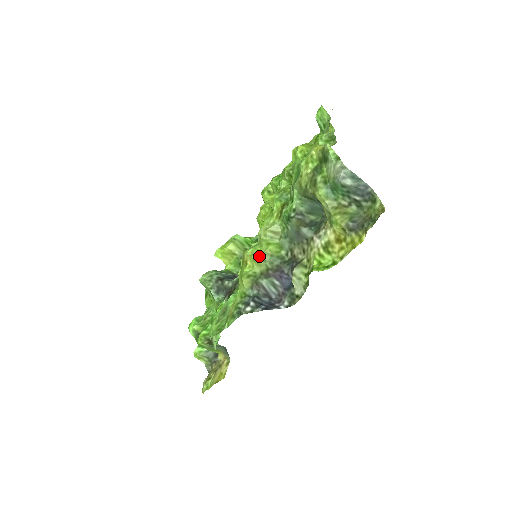
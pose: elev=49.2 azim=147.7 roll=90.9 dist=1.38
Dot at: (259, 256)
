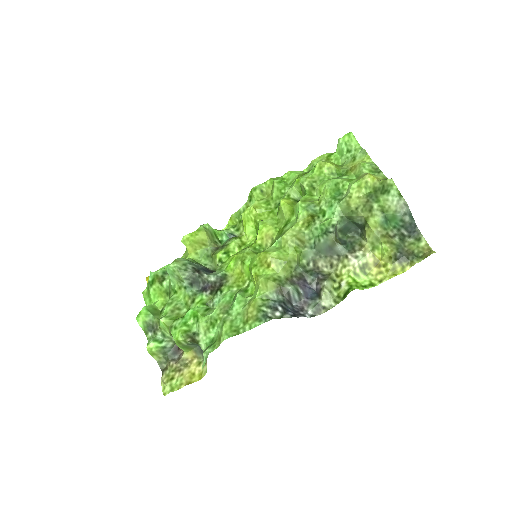
Dot at: (288, 261)
